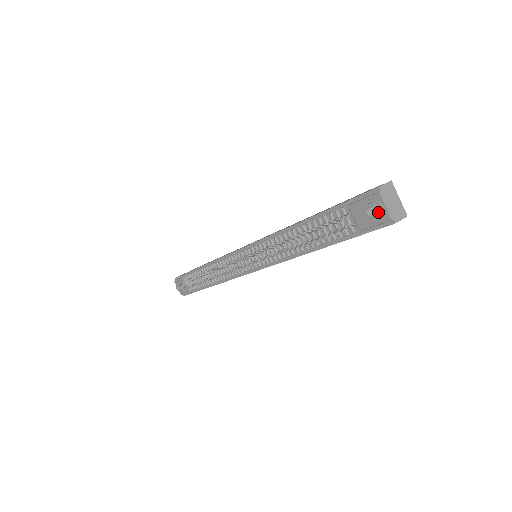
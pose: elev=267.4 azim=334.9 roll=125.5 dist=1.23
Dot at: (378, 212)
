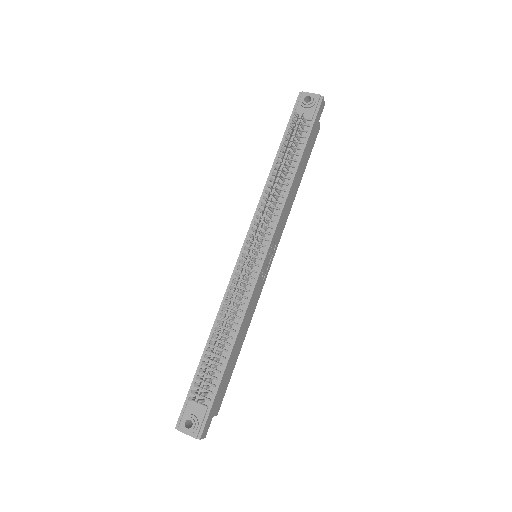
Dot at: (311, 95)
